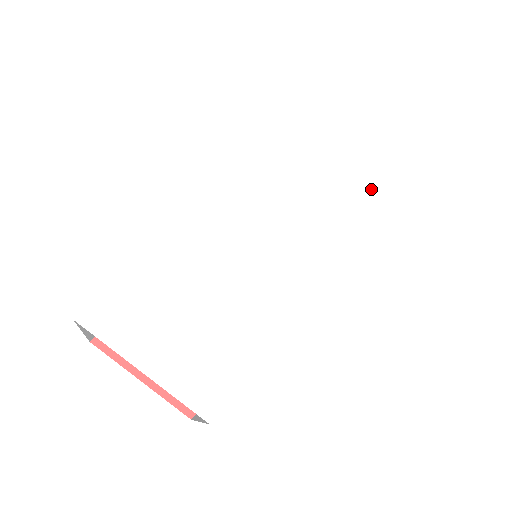
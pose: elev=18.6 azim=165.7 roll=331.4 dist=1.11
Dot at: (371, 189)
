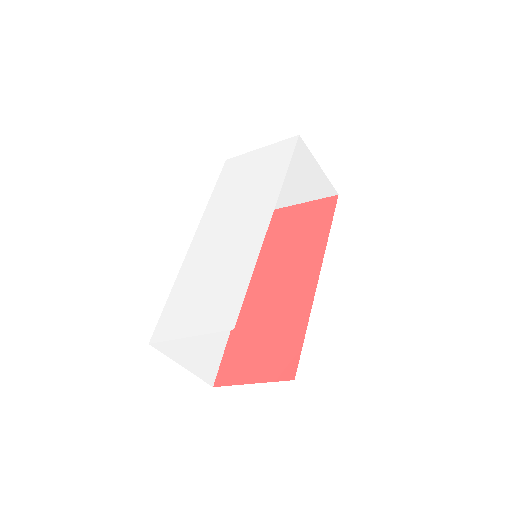
Dot at: (273, 163)
